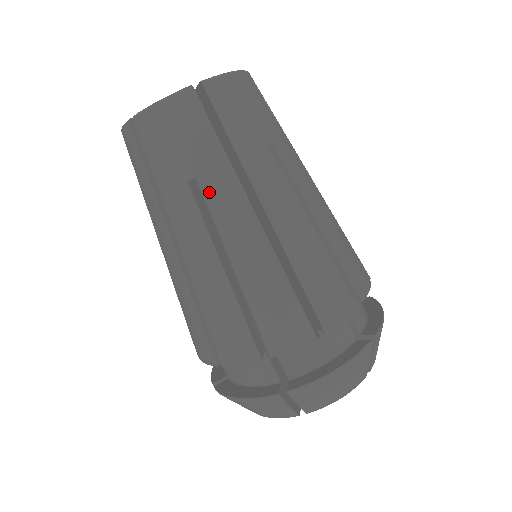
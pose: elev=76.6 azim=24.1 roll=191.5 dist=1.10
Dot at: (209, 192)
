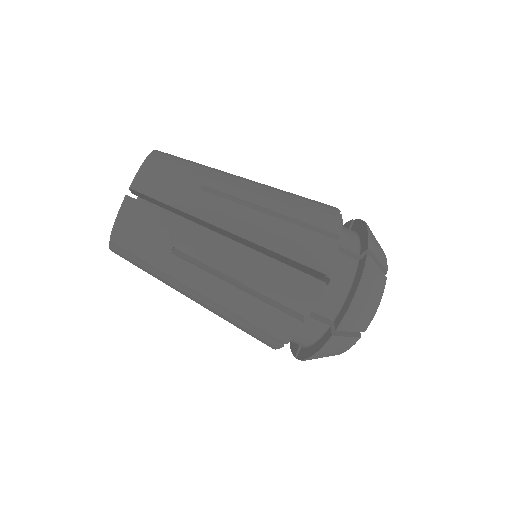
Dot at: (170, 286)
